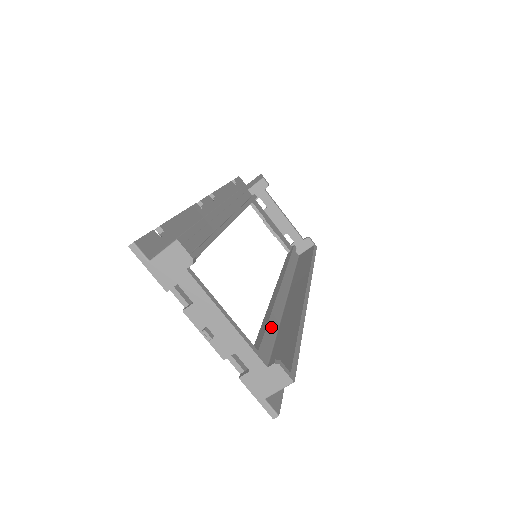
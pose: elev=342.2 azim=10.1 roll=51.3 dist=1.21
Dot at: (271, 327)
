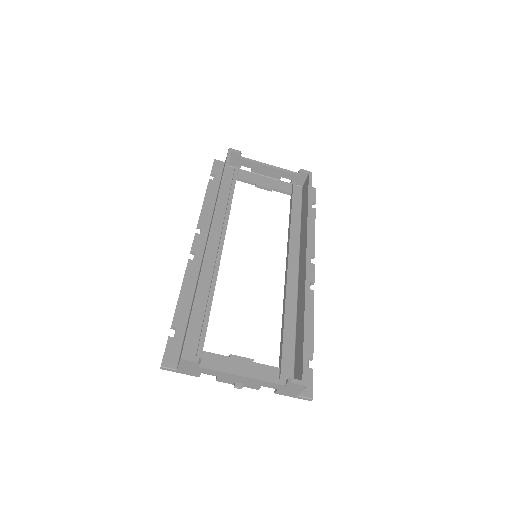
Dot at: (290, 318)
